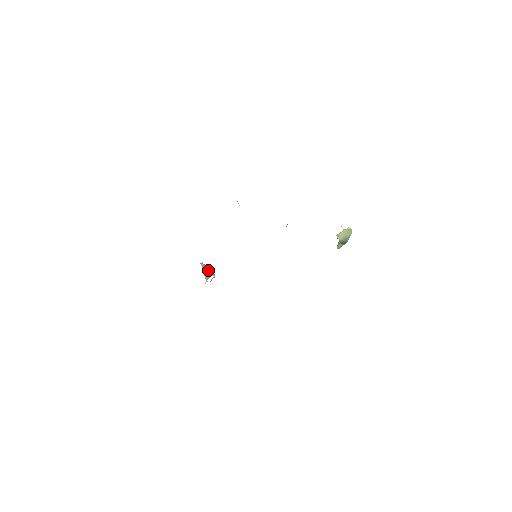
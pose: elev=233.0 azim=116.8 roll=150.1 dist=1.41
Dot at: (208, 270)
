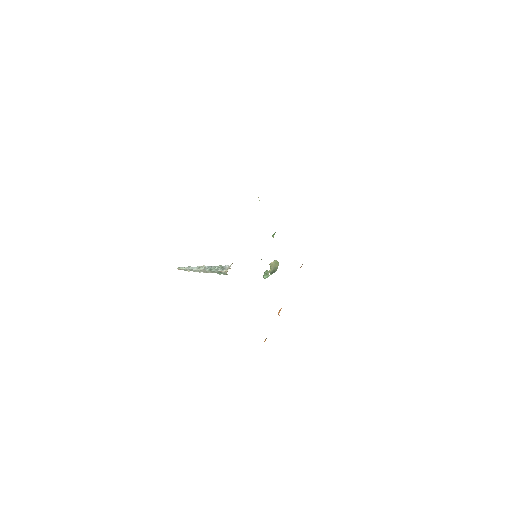
Dot at: (211, 266)
